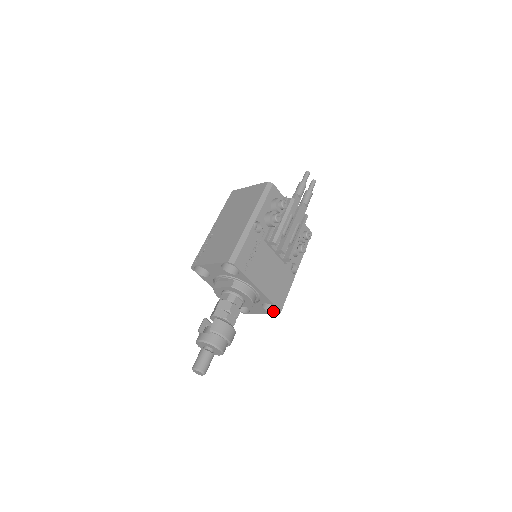
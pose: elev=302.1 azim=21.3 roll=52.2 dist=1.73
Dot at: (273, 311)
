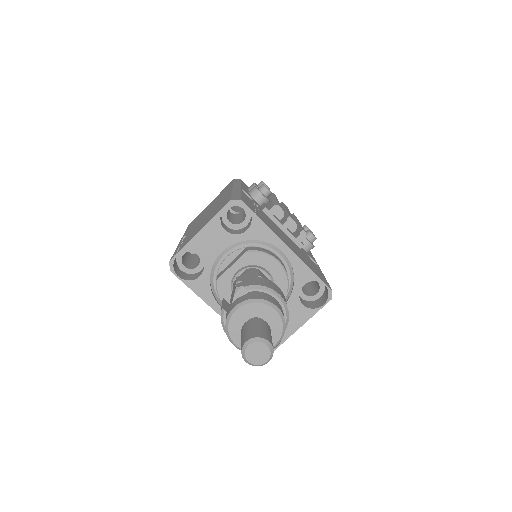
Dot at: (318, 306)
